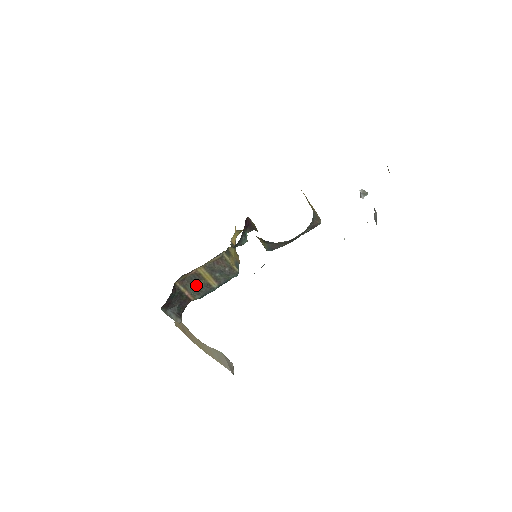
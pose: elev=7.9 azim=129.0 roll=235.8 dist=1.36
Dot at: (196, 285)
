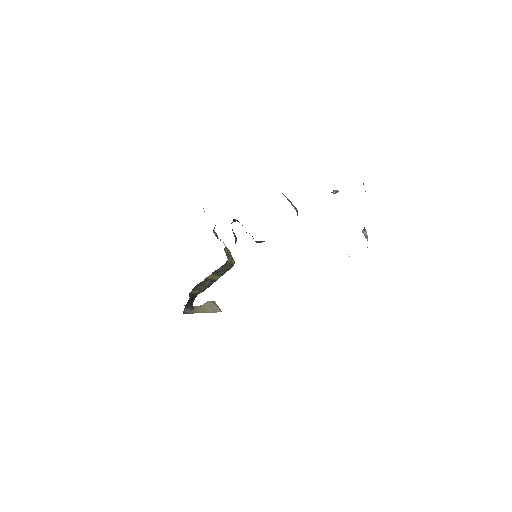
Dot at: (204, 285)
